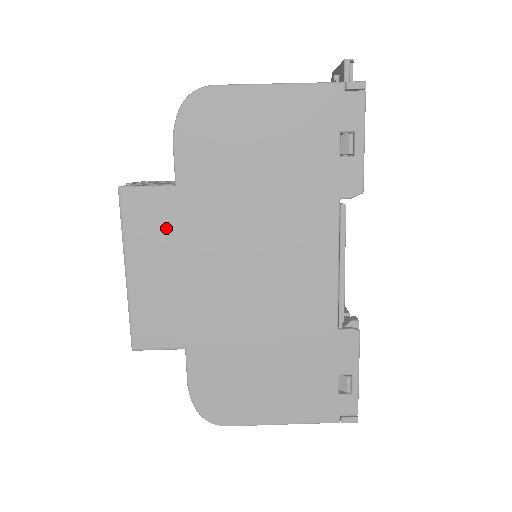
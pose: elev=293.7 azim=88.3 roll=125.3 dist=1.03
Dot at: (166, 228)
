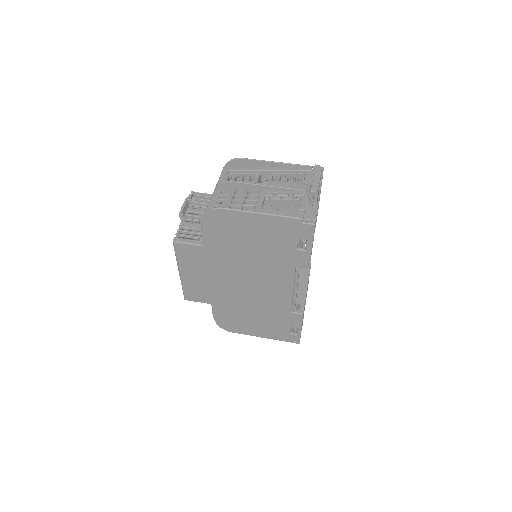
Dot at: (199, 261)
